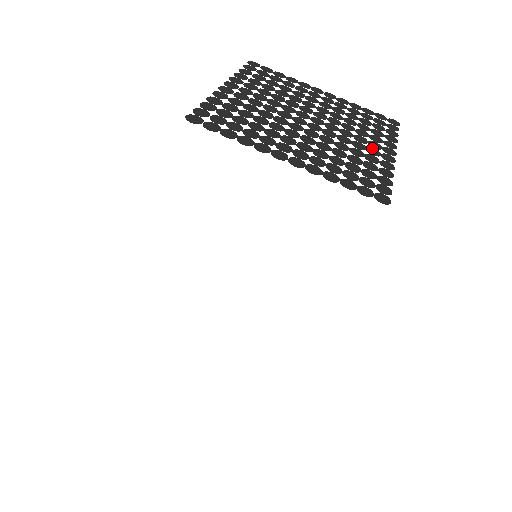
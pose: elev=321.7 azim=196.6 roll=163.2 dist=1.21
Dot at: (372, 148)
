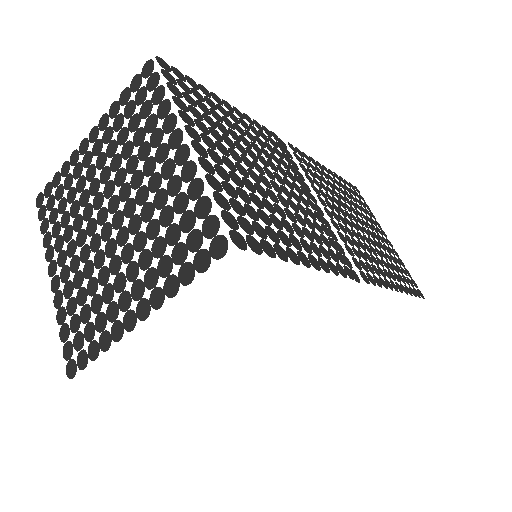
Dot at: (163, 164)
